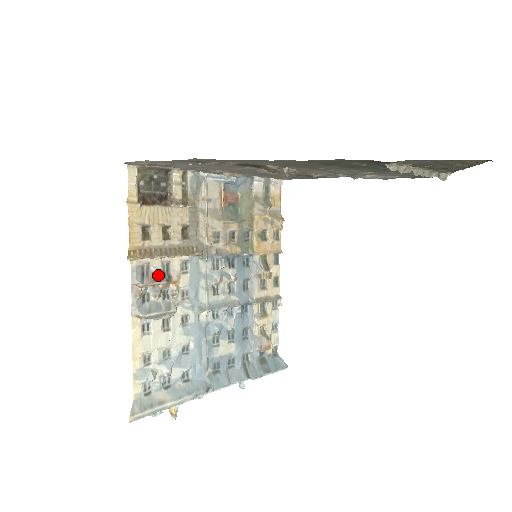
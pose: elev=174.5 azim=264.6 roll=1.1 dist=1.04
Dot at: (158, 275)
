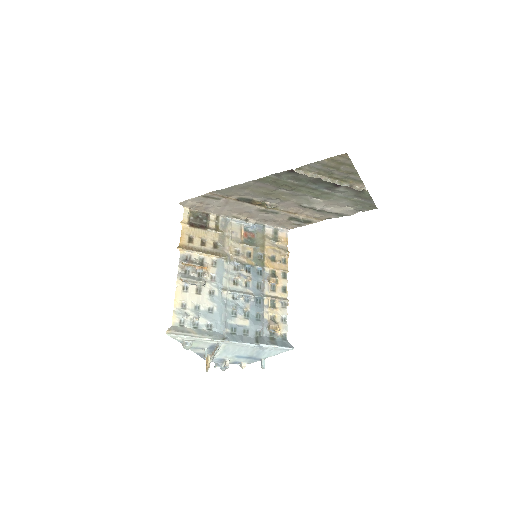
Dot at: (195, 262)
